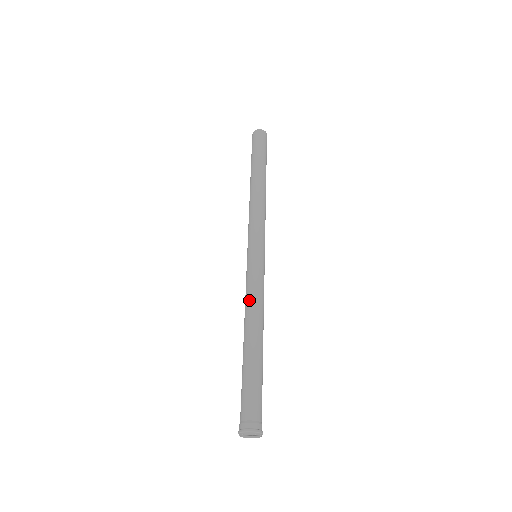
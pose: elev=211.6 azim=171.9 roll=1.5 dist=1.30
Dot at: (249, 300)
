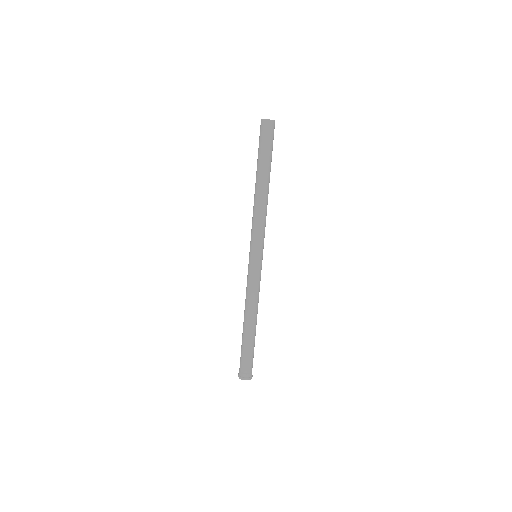
Dot at: (246, 295)
